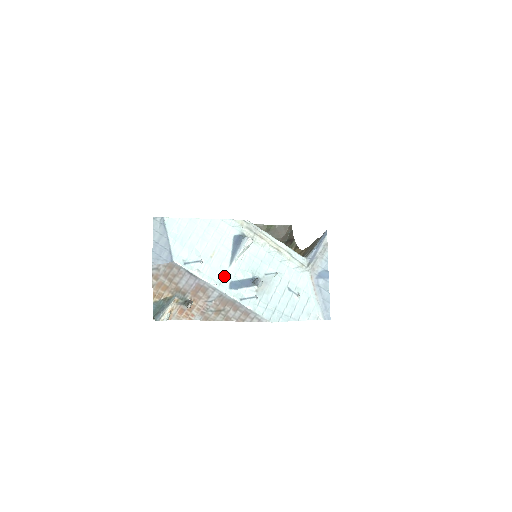
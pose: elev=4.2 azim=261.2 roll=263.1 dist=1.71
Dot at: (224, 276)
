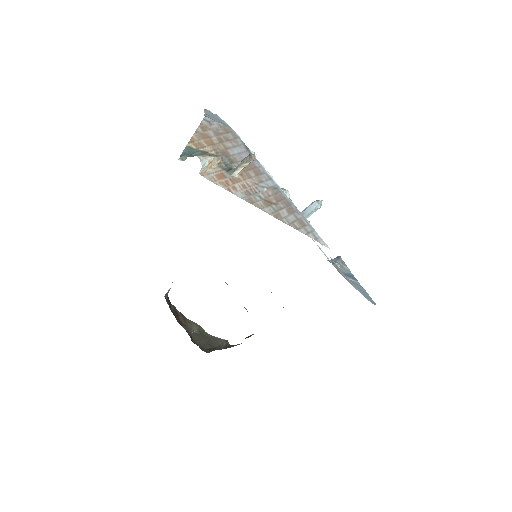
Dot at: occluded
